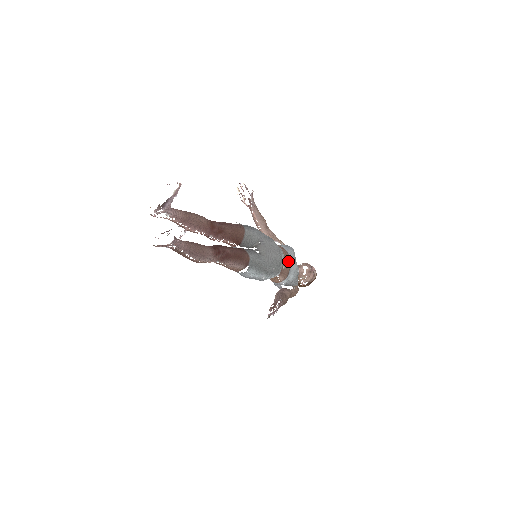
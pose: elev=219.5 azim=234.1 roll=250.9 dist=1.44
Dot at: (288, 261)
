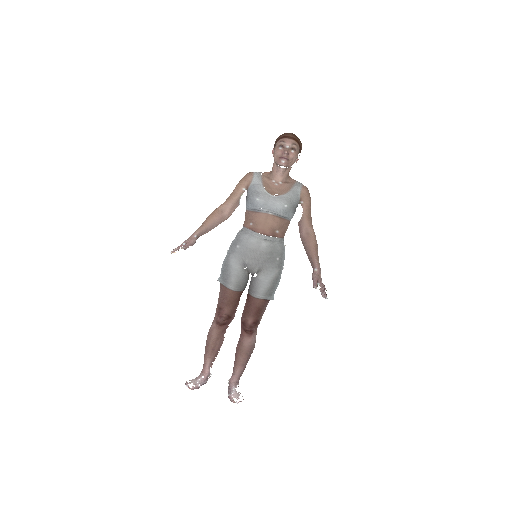
Dot at: (271, 222)
